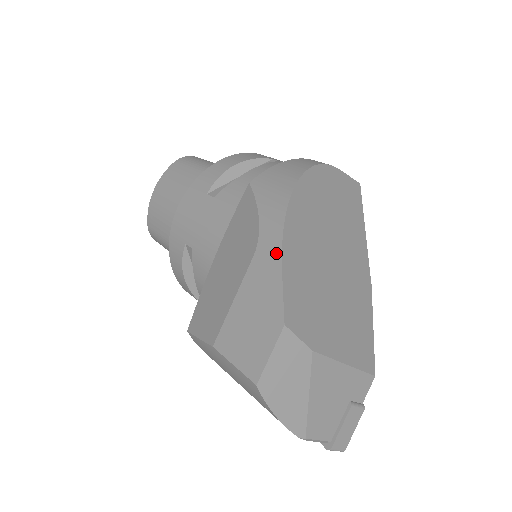
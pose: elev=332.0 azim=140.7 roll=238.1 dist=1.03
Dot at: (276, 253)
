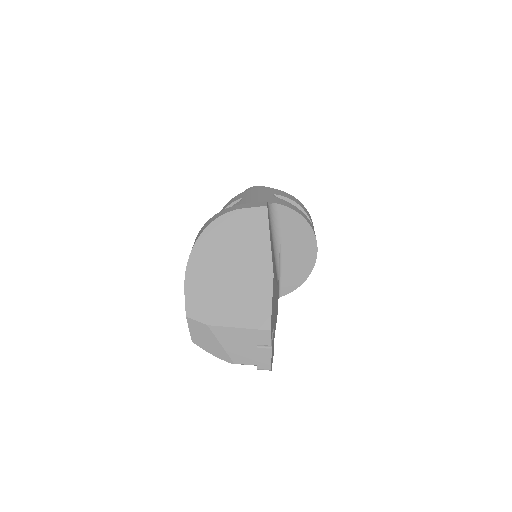
Dot at: (185, 282)
